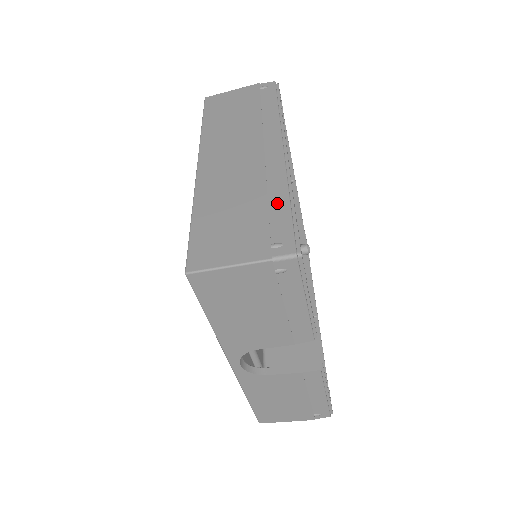
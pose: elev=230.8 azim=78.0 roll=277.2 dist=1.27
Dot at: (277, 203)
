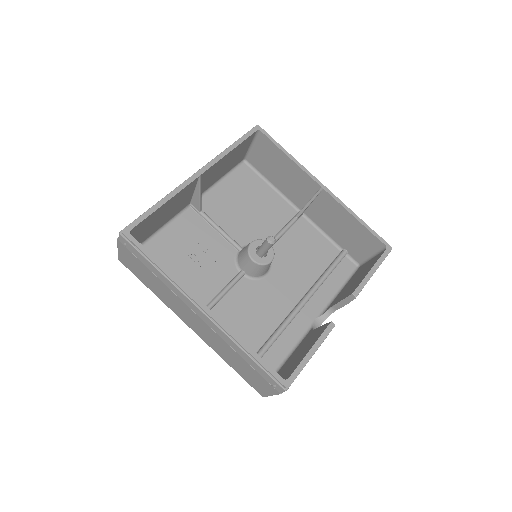
Dot at: (246, 359)
